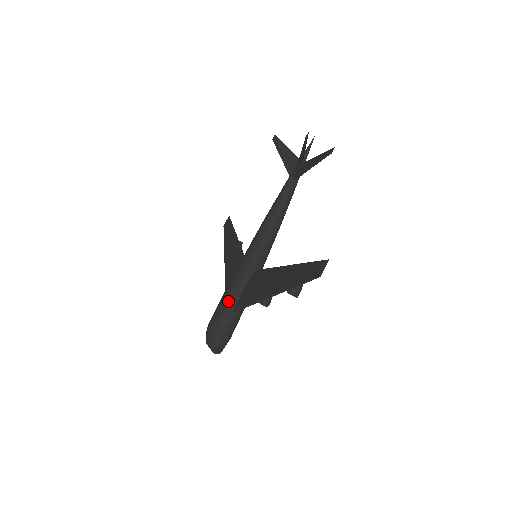
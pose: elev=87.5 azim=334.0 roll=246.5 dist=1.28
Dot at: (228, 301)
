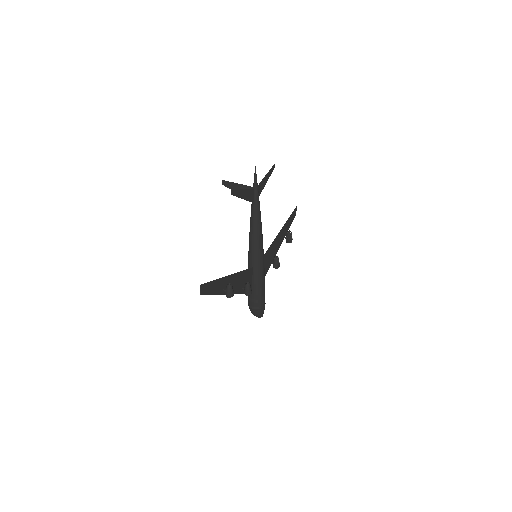
Dot at: occluded
